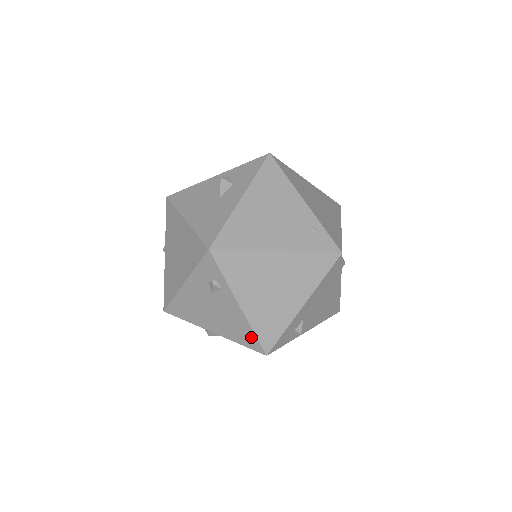
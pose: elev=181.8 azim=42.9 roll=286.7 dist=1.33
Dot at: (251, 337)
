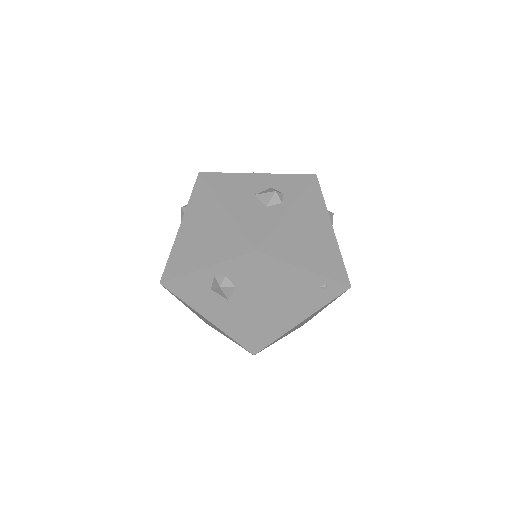
Dot at: occluded
